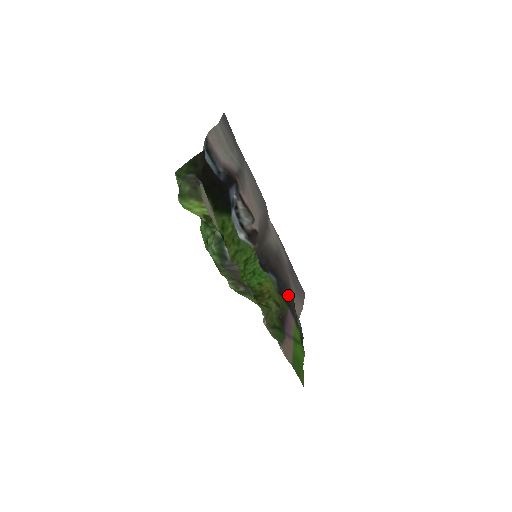
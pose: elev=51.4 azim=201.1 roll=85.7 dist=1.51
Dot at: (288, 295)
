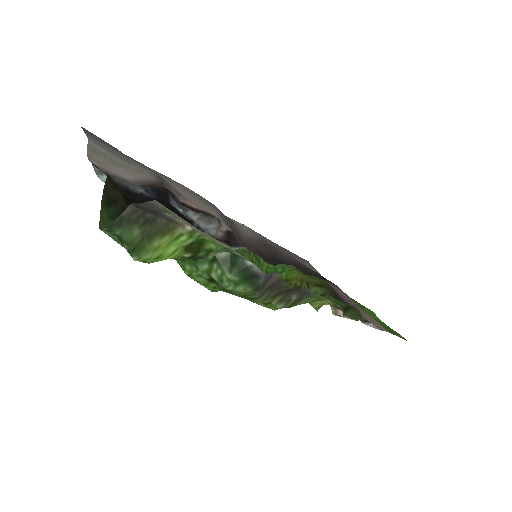
Dot at: (308, 271)
